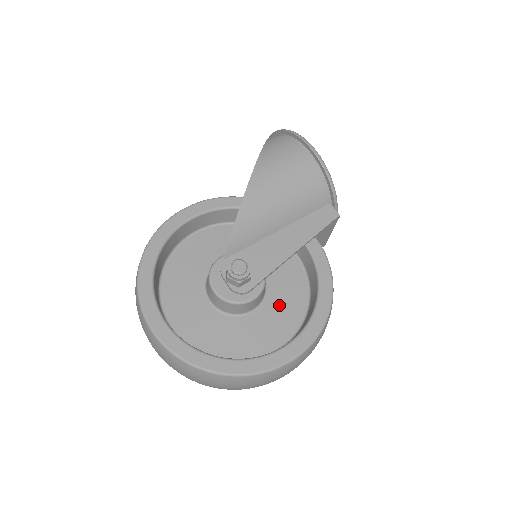
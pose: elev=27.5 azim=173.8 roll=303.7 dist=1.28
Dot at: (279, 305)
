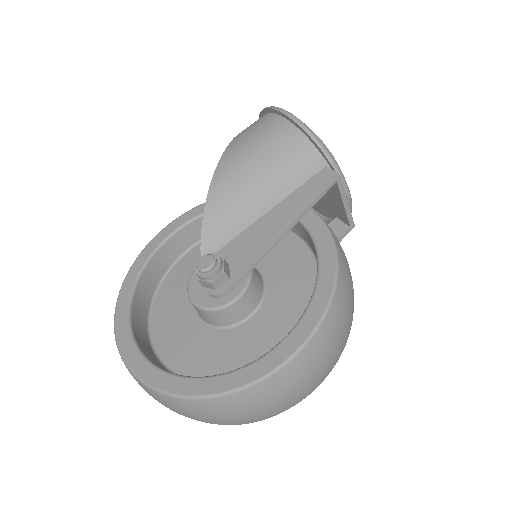
Dot at: (282, 303)
